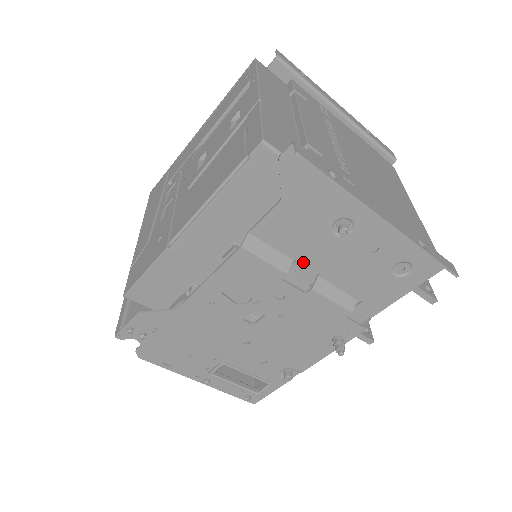
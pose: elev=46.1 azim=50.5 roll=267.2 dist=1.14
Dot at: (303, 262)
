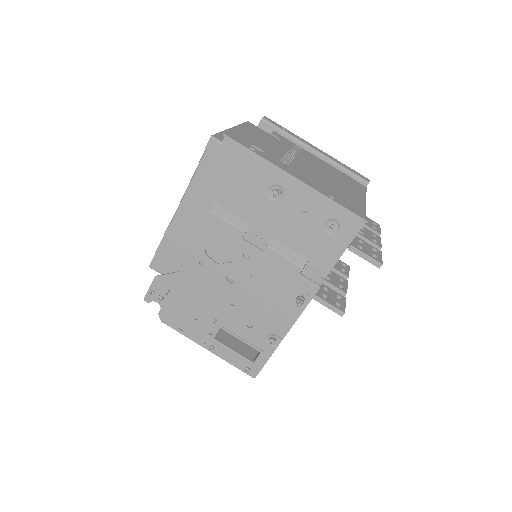
Dot at: (257, 226)
